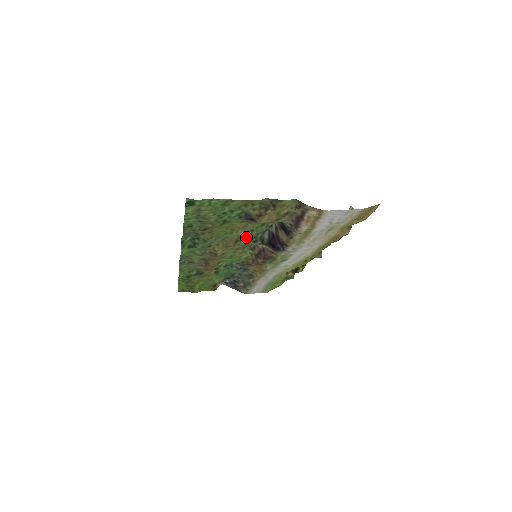
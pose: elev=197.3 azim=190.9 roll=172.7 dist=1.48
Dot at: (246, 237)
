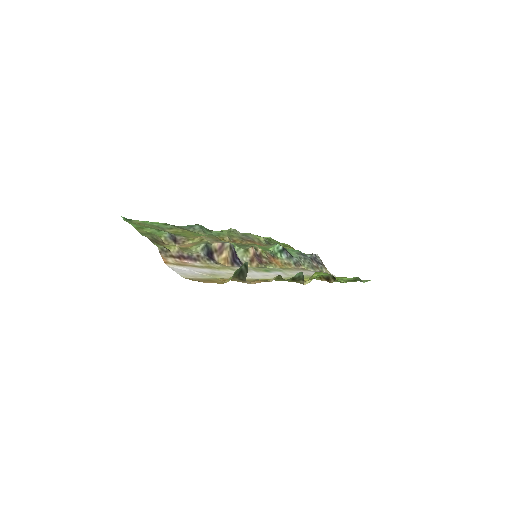
Dot at: occluded
